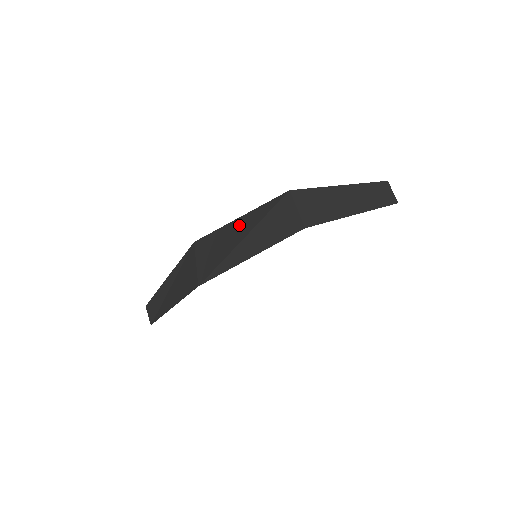
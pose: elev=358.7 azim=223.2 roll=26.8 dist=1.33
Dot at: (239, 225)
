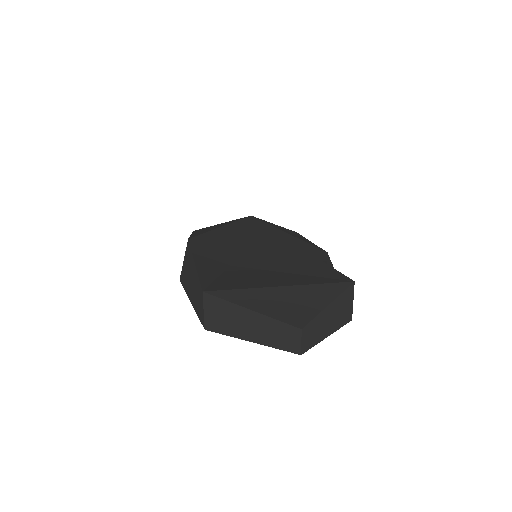
Dot at: (192, 269)
